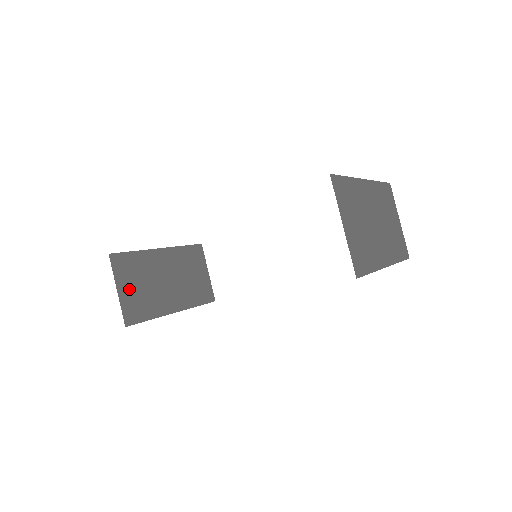
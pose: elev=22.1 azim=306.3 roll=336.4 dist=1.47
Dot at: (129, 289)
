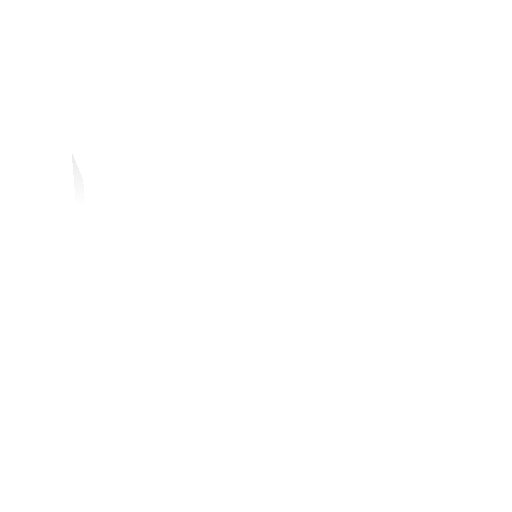
Dot at: occluded
